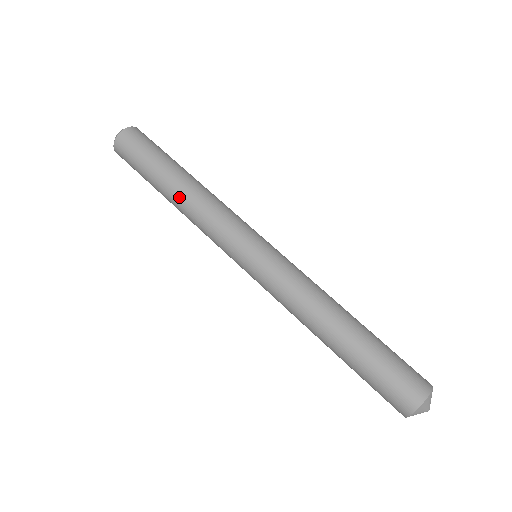
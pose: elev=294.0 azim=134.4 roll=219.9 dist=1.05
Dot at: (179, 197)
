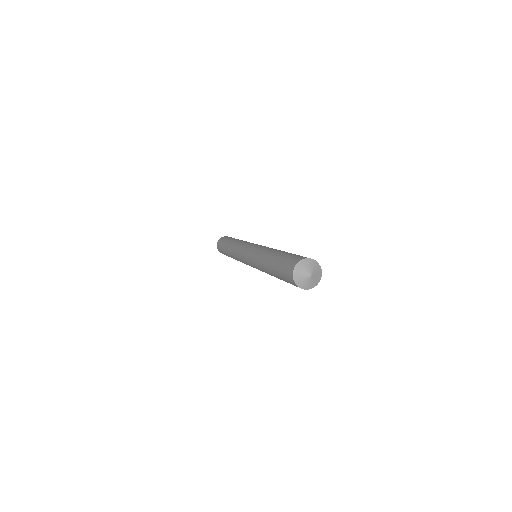
Dot at: (231, 245)
